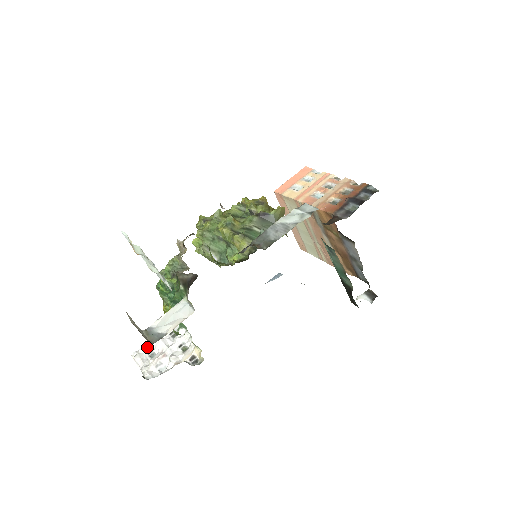
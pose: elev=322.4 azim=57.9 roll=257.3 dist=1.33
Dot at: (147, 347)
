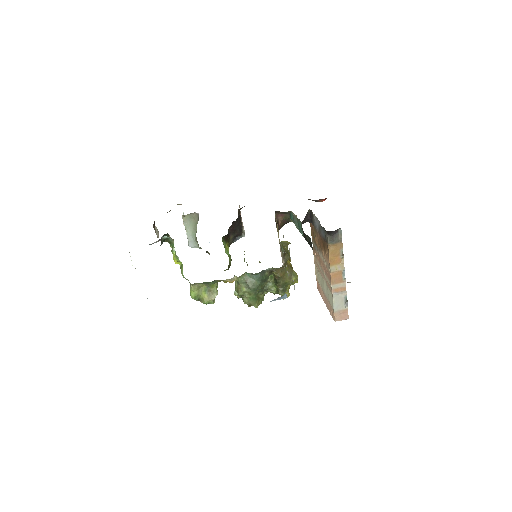
Dot at: occluded
